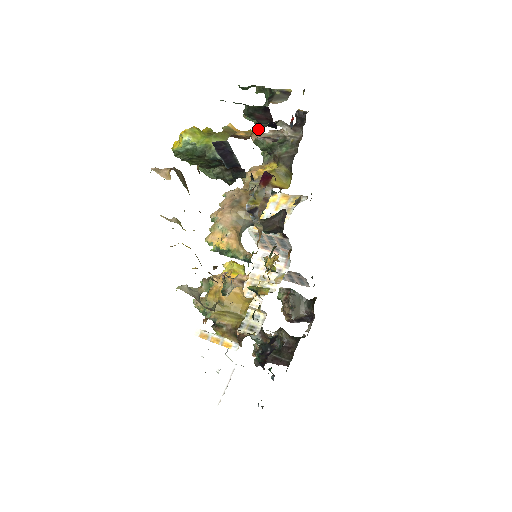
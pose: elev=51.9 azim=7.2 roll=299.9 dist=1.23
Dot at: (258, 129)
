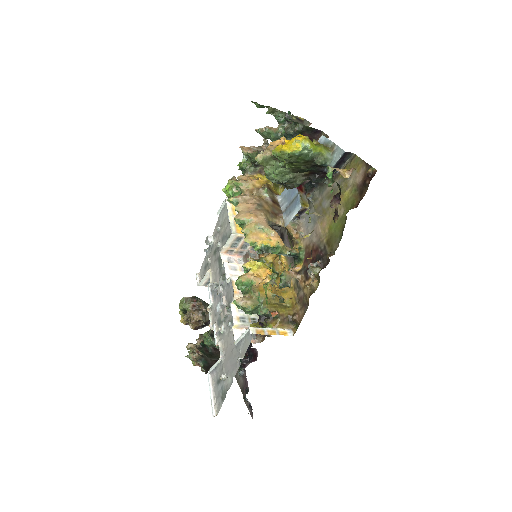
Dot at: occluded
